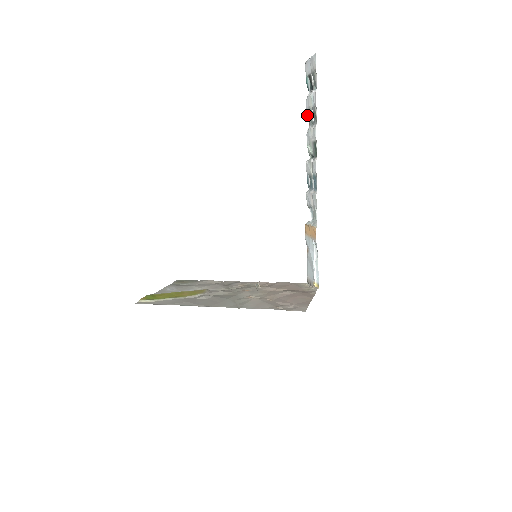
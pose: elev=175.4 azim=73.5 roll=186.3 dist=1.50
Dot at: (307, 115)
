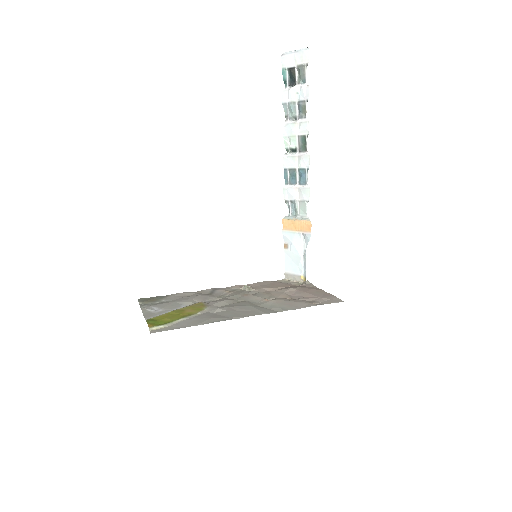
Dot at: (284, 108)
